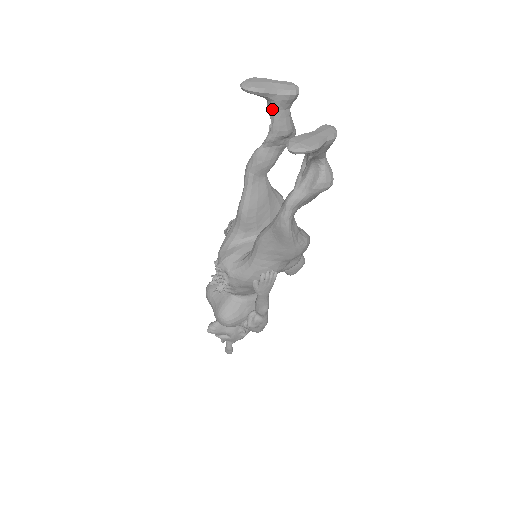
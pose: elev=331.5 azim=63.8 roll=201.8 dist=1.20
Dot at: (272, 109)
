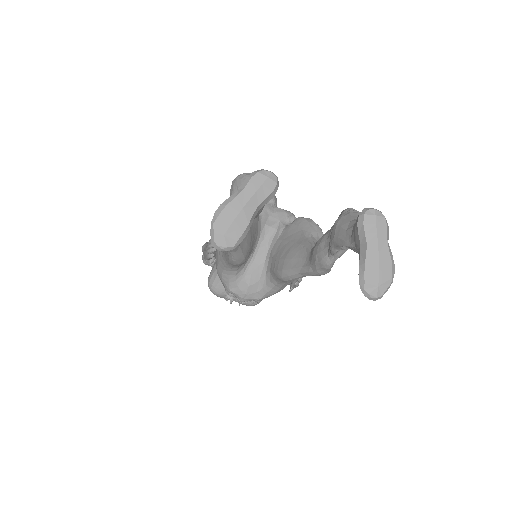
Dot at: occluded
